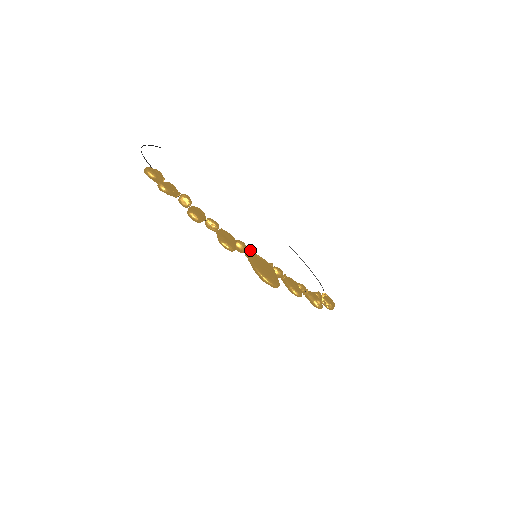
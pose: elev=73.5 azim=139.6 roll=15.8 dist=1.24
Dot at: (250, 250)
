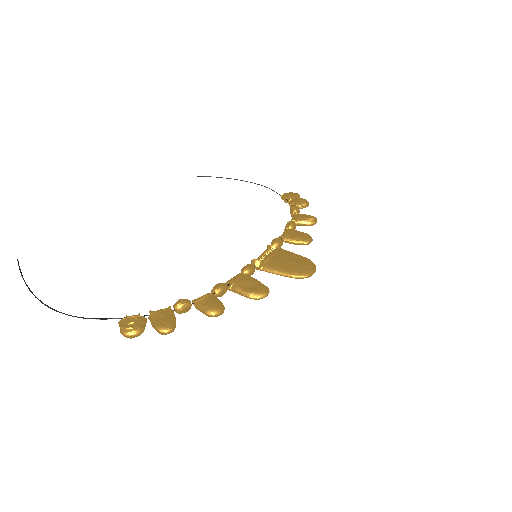
Dot at: (257, 263)
